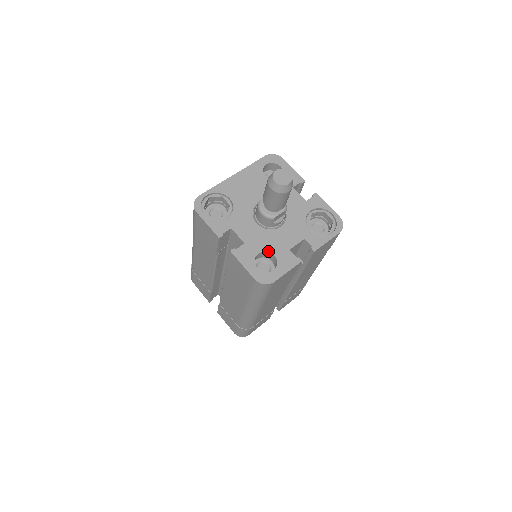
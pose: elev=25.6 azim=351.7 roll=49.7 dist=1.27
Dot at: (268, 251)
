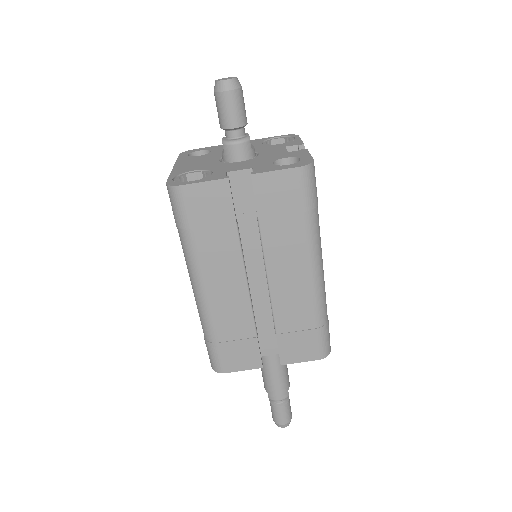
Dot at: (276, 160)
